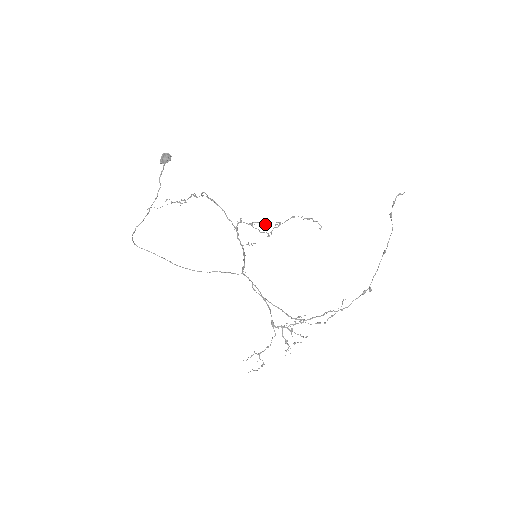
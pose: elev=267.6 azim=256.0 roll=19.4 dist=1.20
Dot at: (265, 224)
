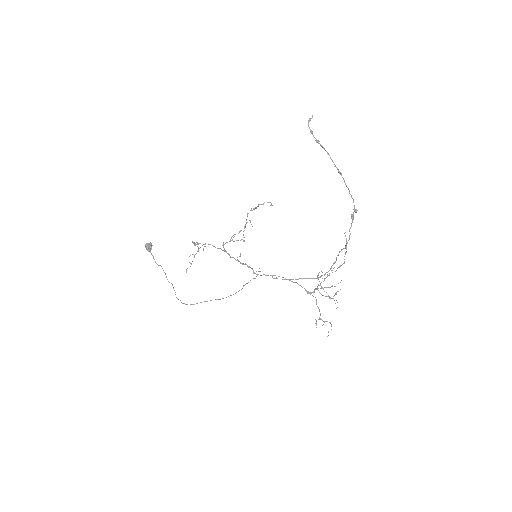
Dot at: occluded
